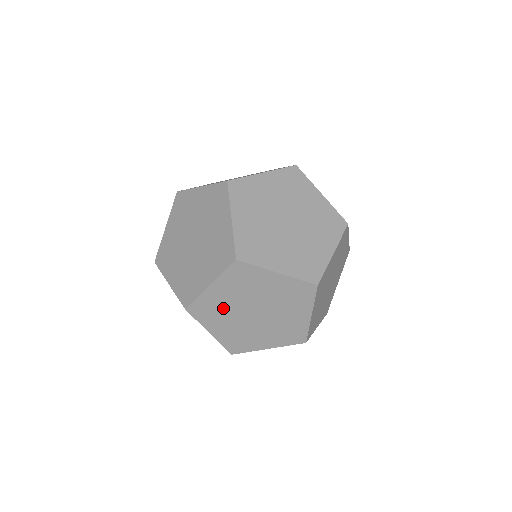
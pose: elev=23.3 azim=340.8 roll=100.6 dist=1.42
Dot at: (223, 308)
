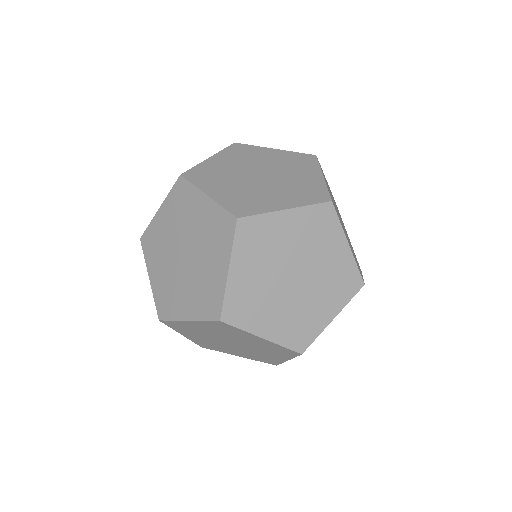
Dot at: (272, 247)
